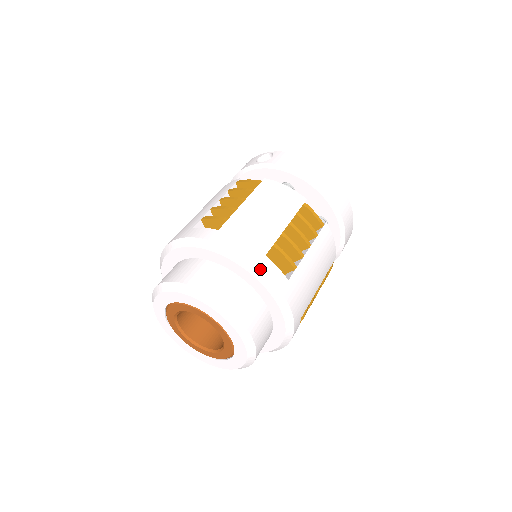
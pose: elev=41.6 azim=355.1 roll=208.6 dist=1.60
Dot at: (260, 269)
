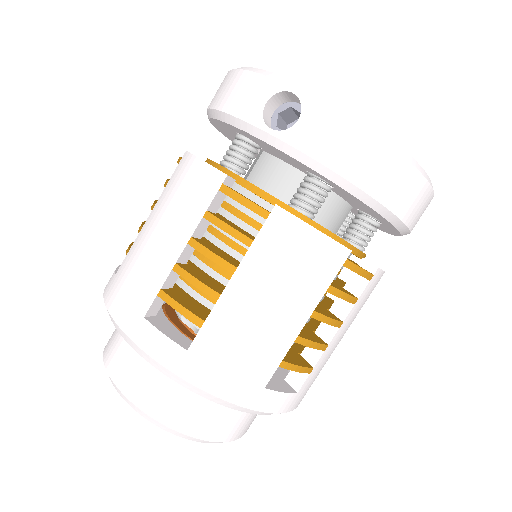
Dot at: (255, 411)
